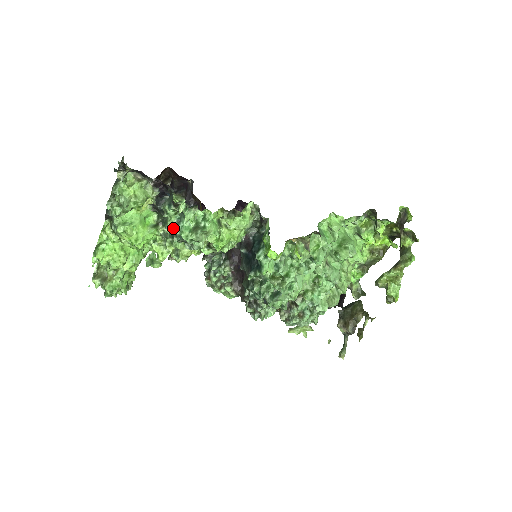
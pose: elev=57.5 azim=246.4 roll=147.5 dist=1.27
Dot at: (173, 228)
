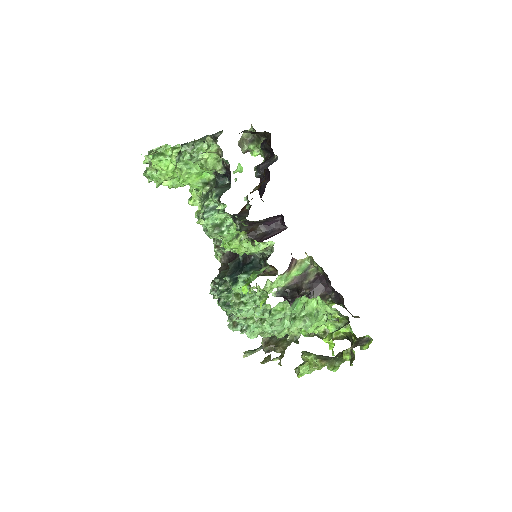
Dot at: (206, 208)
